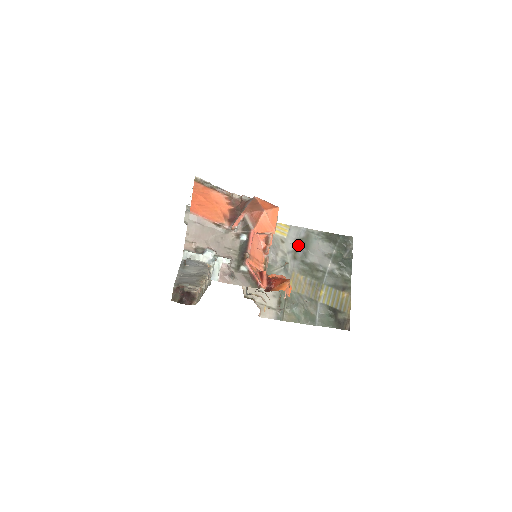
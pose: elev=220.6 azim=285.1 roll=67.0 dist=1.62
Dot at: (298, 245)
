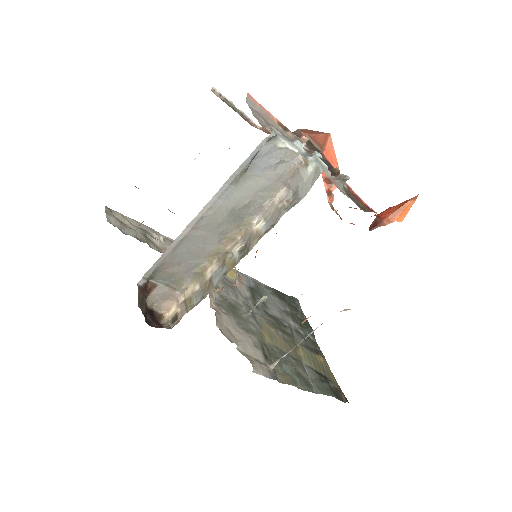
Dot at: (253, 293)
